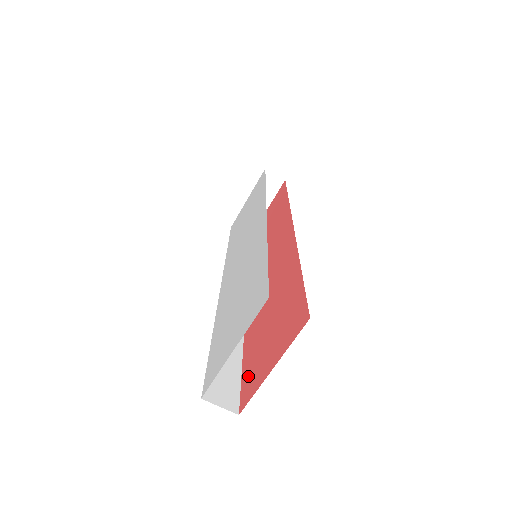
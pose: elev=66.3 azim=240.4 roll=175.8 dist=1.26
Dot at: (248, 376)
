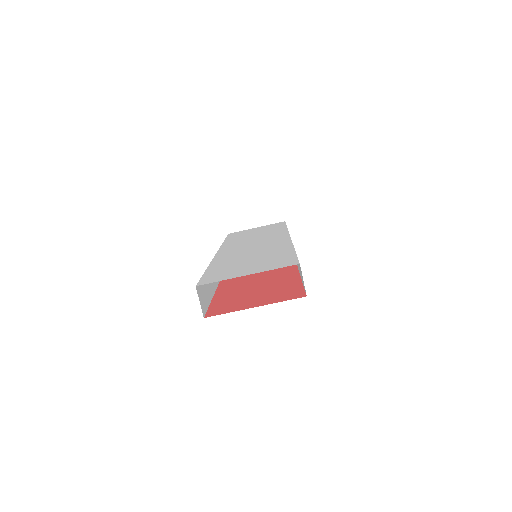
Dot at: (221, 305)
